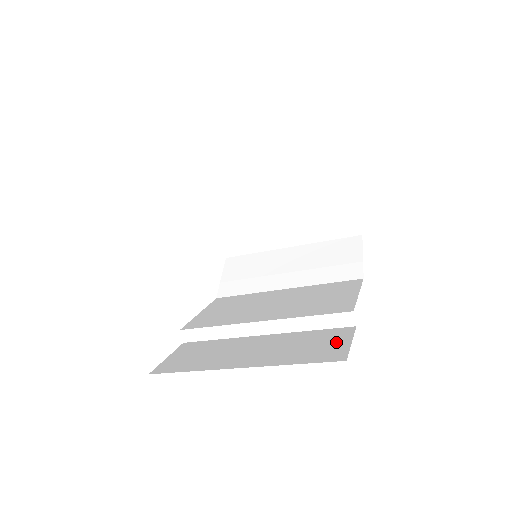
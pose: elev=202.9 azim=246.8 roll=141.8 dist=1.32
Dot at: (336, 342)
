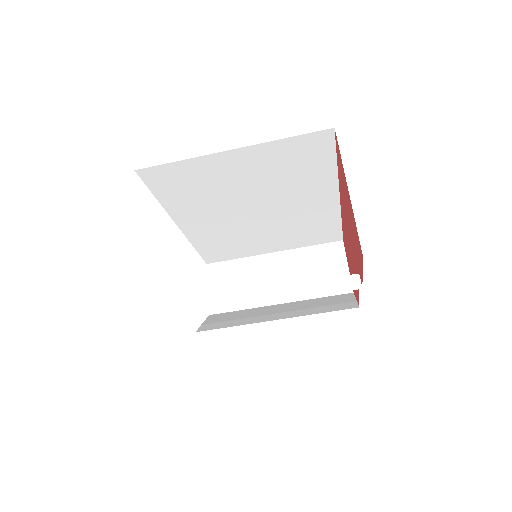
Dot at: occluded
